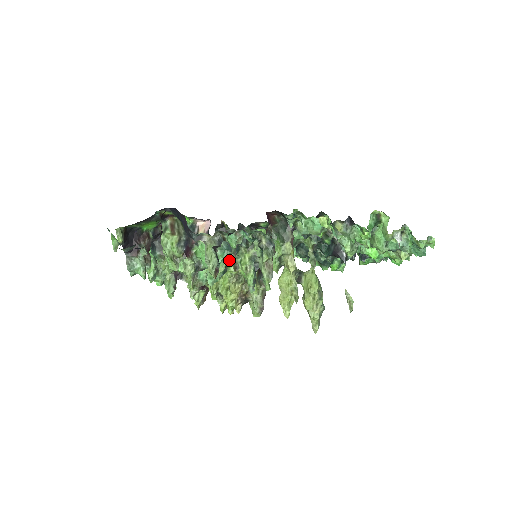
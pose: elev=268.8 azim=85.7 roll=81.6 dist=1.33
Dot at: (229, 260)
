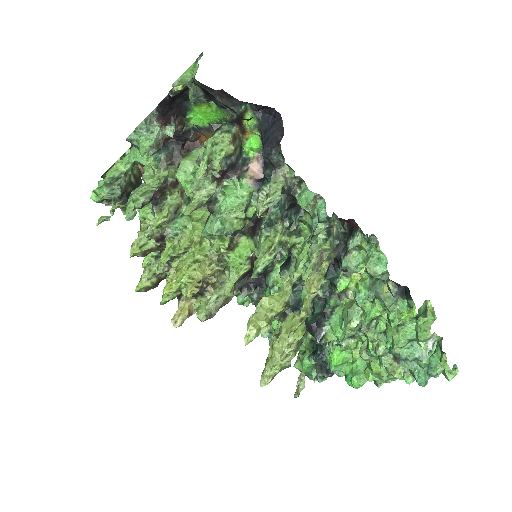
Dot at: occluded
